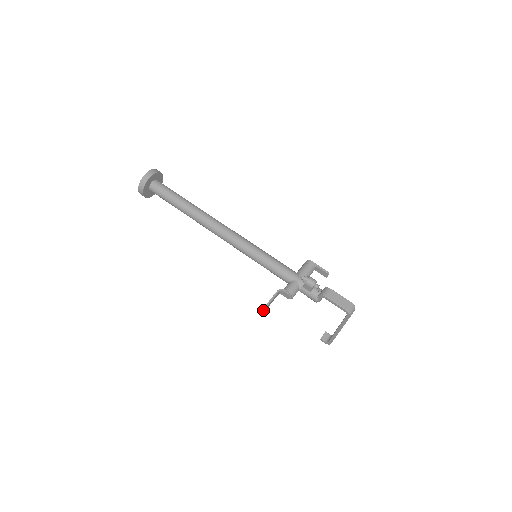
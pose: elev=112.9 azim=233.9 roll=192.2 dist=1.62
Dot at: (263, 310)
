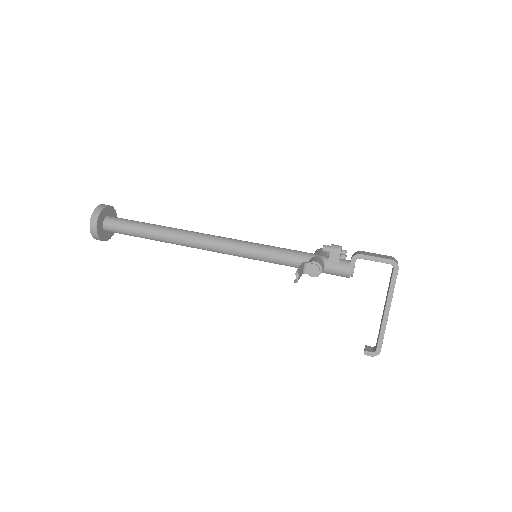
Dot at: (296, 274)
